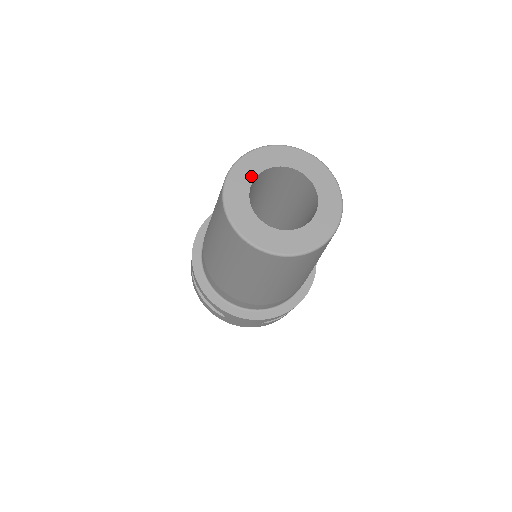
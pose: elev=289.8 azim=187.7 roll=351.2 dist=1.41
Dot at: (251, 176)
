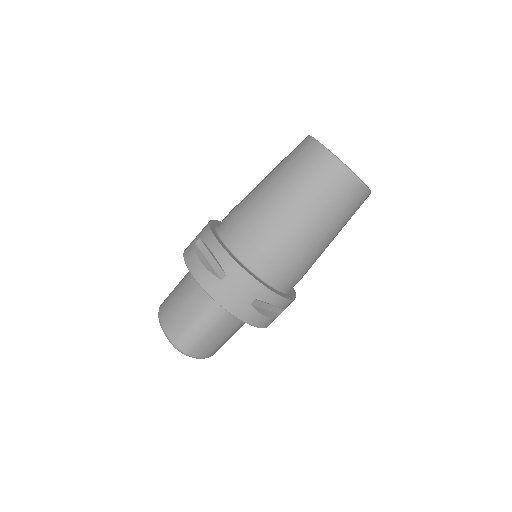
Dot at: occluded
